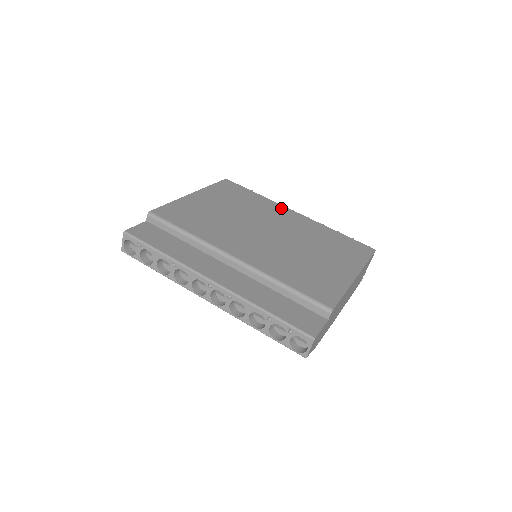
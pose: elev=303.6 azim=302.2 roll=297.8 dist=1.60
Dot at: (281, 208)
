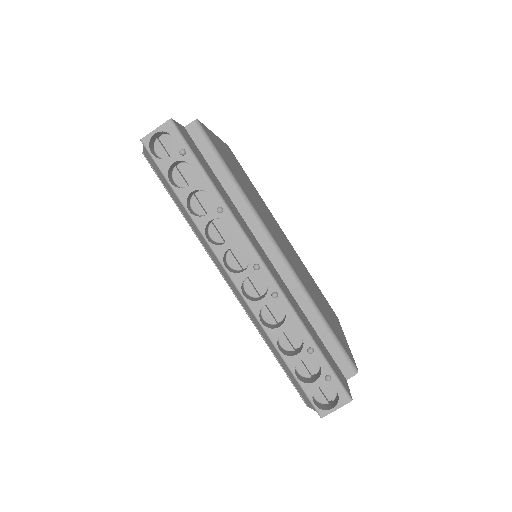
Dot at: occluded
